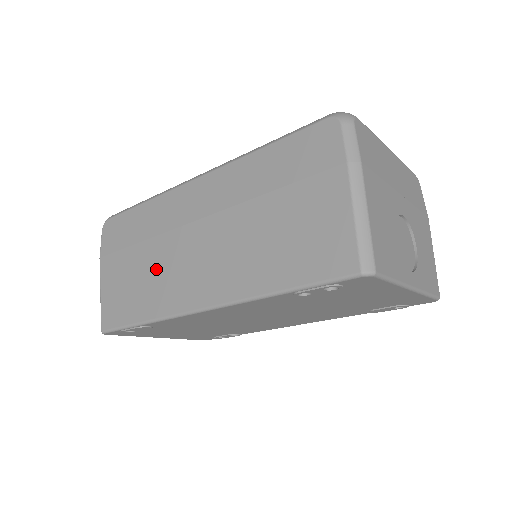
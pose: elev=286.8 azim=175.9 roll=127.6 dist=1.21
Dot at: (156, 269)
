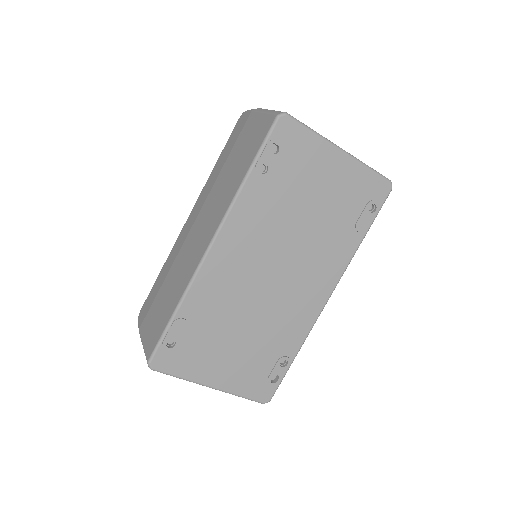
Dot at: (176, 275)
